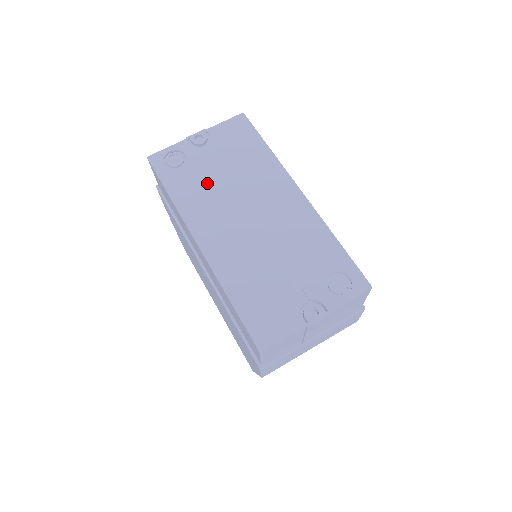
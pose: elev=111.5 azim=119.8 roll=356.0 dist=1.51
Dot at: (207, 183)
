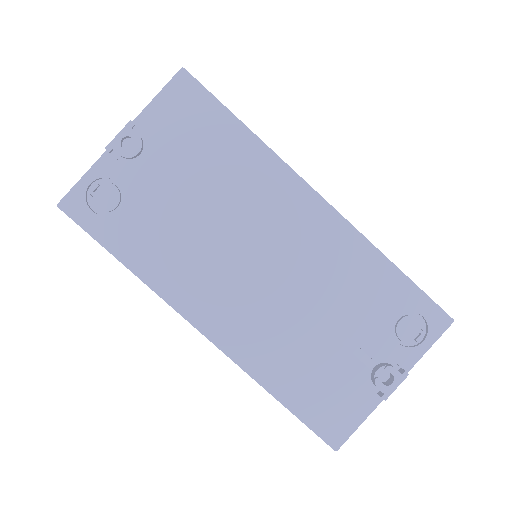
Dot at: (175, 226)
